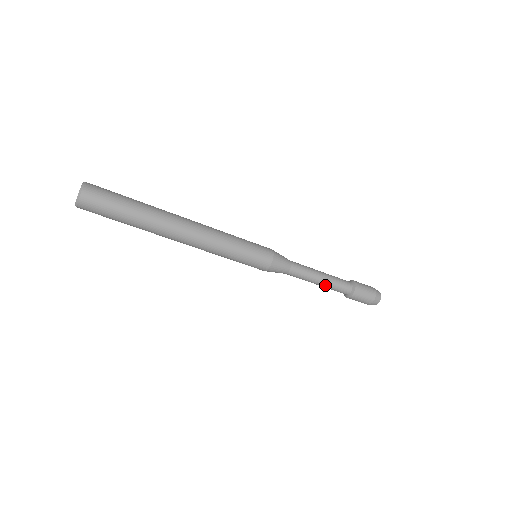
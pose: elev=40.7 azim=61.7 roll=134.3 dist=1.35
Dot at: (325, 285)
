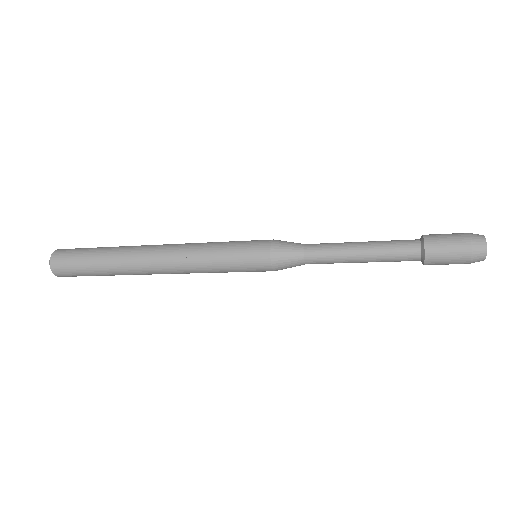
Dot at: (371, 257)
